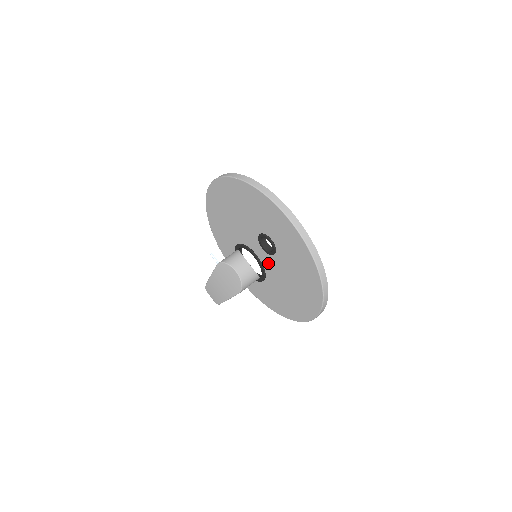
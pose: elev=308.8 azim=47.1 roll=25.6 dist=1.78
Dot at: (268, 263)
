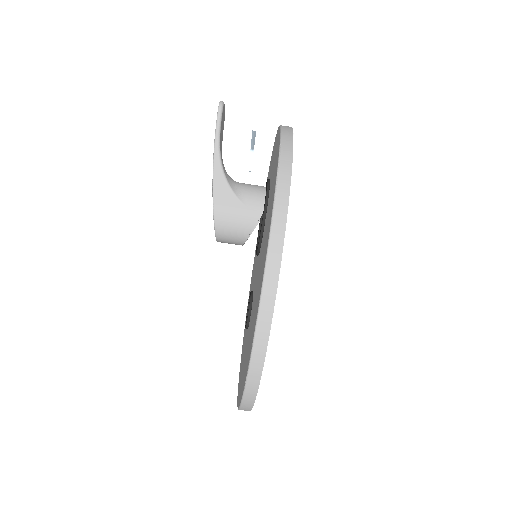
Dot at: occluded
